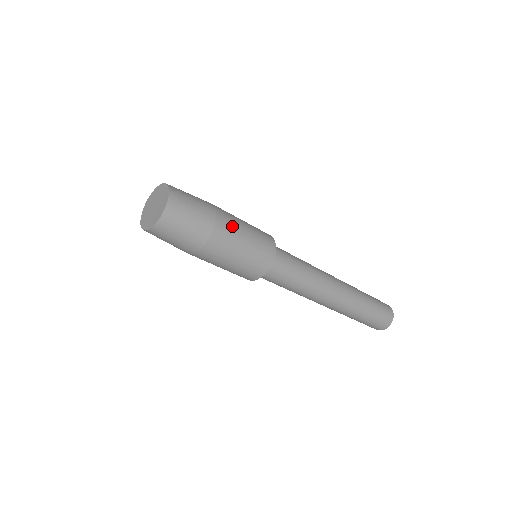
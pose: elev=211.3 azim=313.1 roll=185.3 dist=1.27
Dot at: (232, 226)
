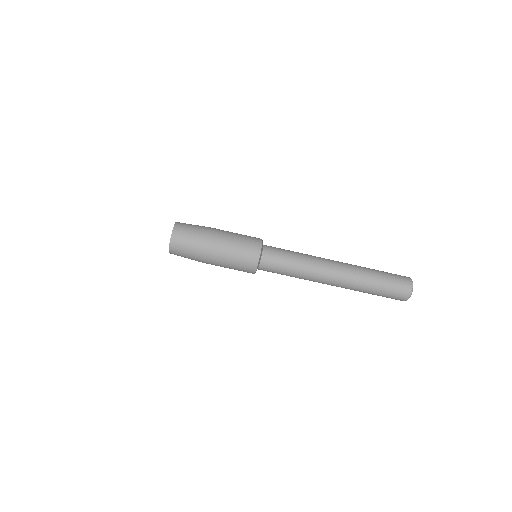
Dot at: occluded
